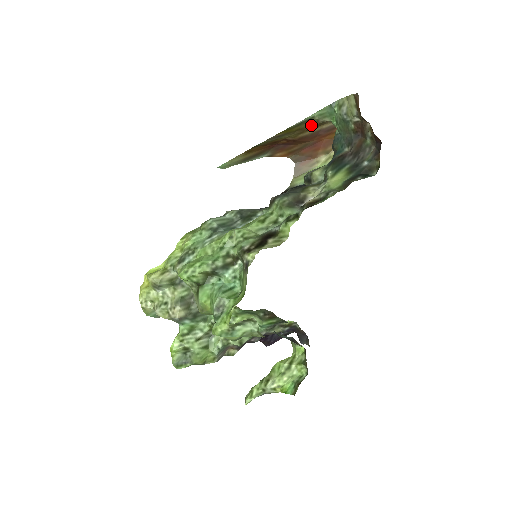
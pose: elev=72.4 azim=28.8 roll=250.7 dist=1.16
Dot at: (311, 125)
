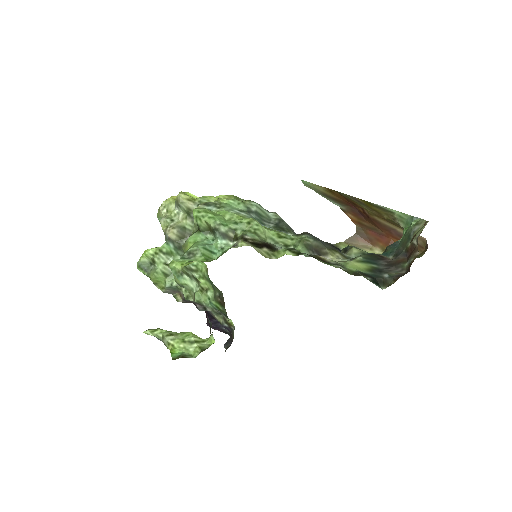
Dot at: (388, 217)
